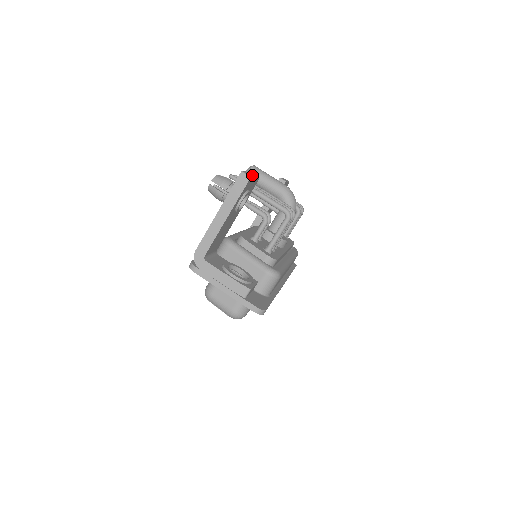
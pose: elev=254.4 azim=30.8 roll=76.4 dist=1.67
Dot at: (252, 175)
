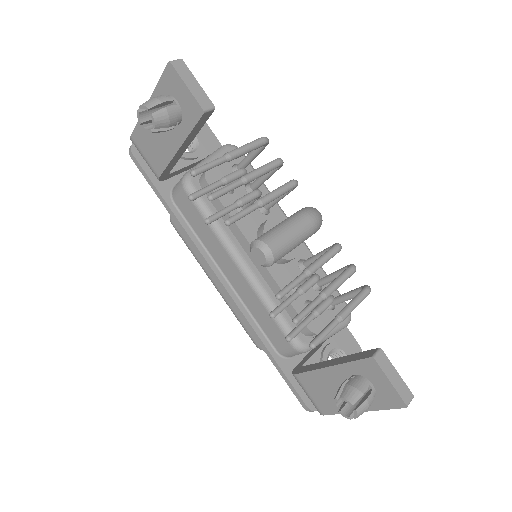
Dot at: (396, 378)
